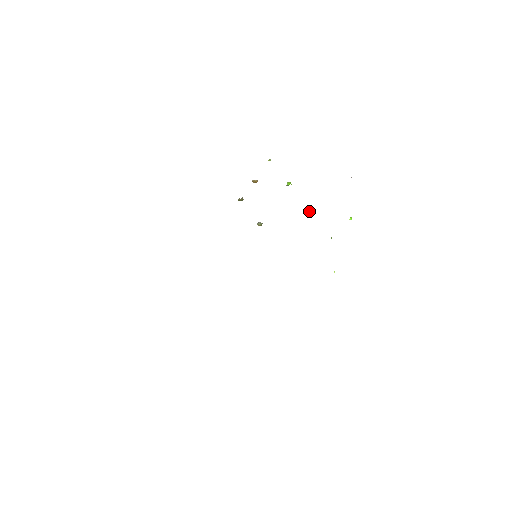
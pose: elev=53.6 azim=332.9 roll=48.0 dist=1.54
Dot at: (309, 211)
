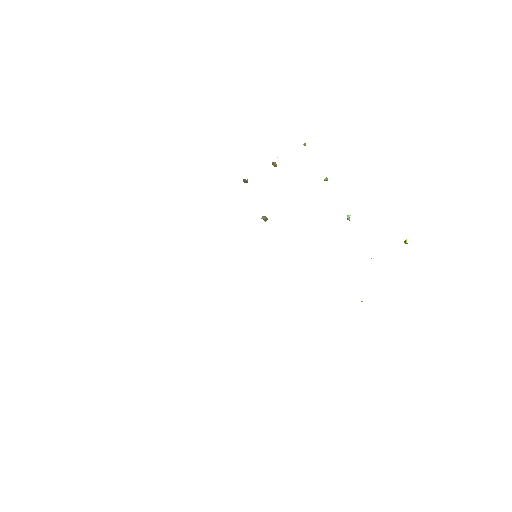
Dot at: (348, 218)
